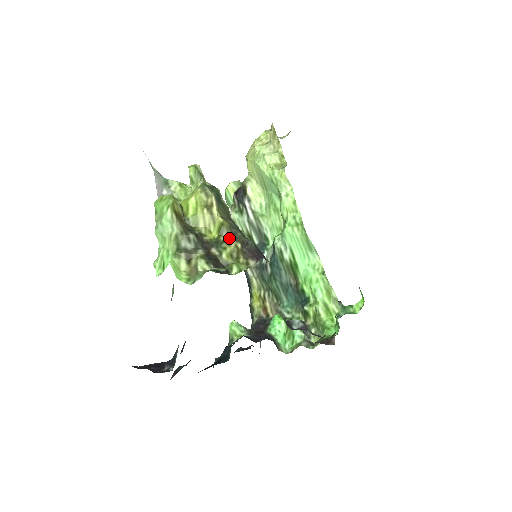
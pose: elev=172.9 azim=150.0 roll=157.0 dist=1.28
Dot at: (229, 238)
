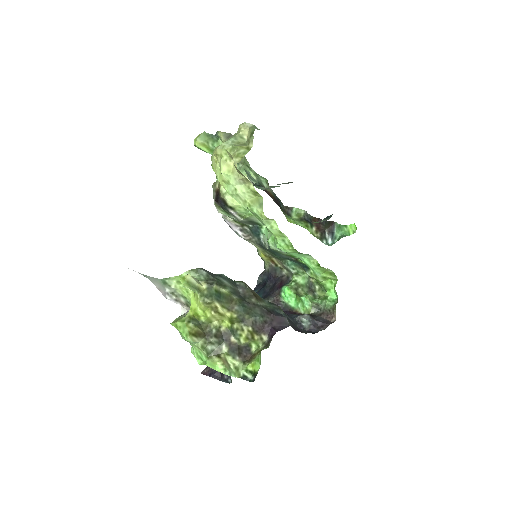
Dot at: (240, 325)
